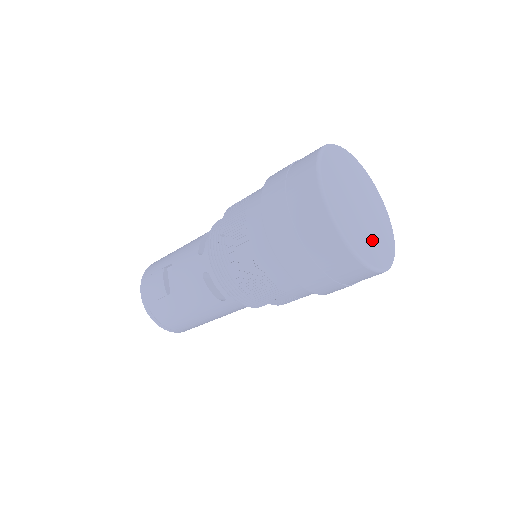
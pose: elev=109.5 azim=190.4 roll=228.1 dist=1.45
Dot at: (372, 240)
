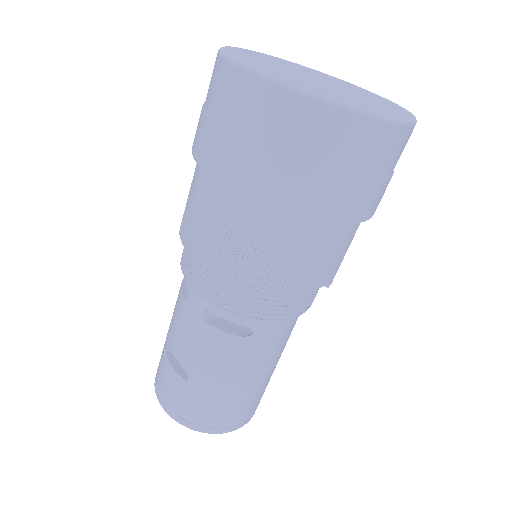
Dot at: (363, 100)
